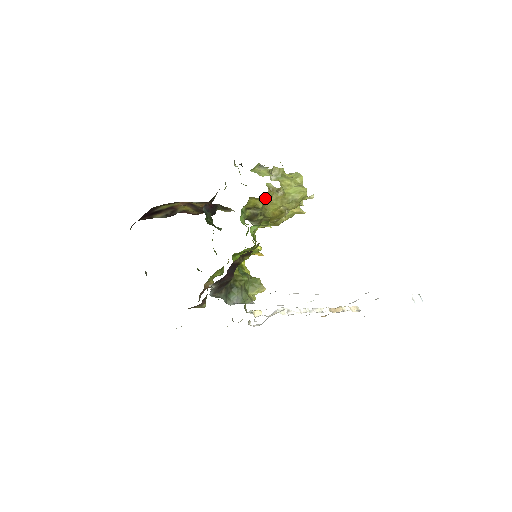
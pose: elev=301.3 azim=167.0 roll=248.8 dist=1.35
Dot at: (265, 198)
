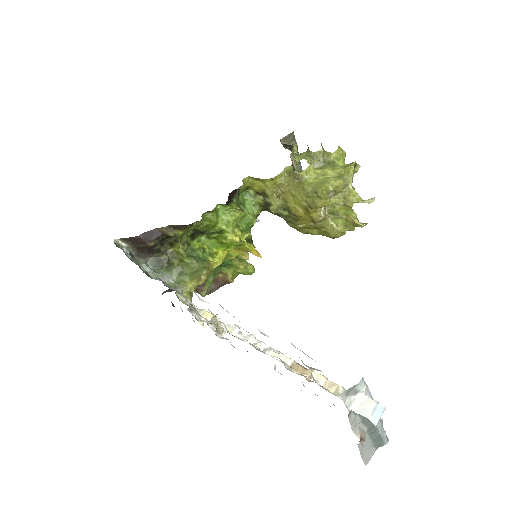
Dot at: (272, 182)
